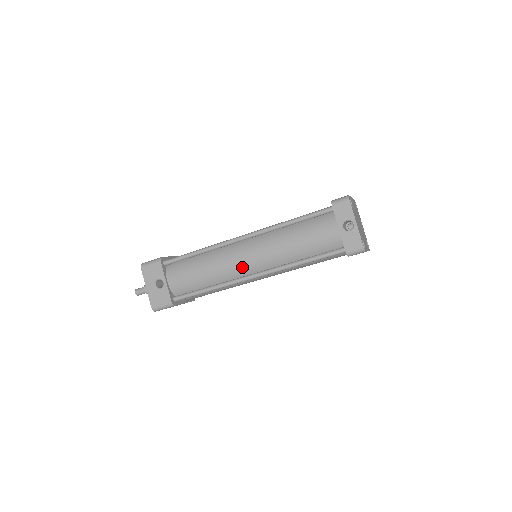
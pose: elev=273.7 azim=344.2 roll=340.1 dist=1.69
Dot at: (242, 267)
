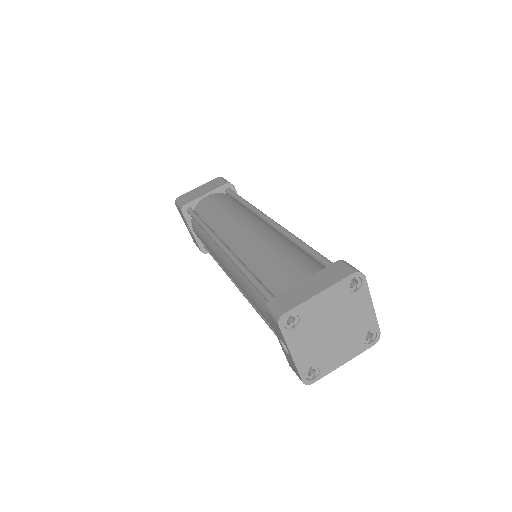
Dot at: occluded
